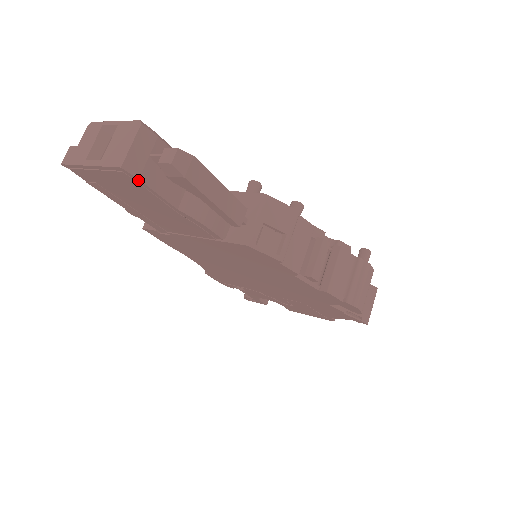
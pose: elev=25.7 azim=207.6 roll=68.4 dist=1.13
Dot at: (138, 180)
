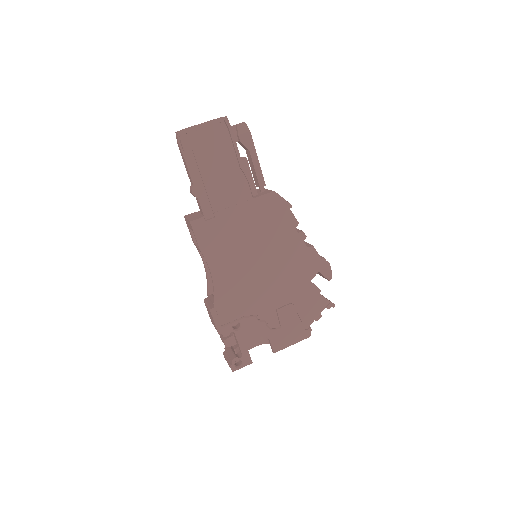
Dot at: (230, 128)
